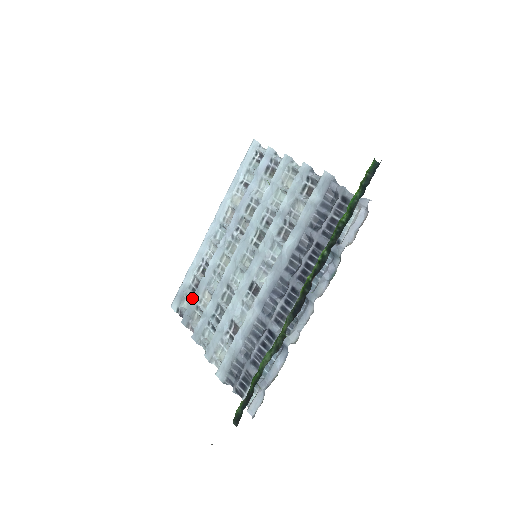
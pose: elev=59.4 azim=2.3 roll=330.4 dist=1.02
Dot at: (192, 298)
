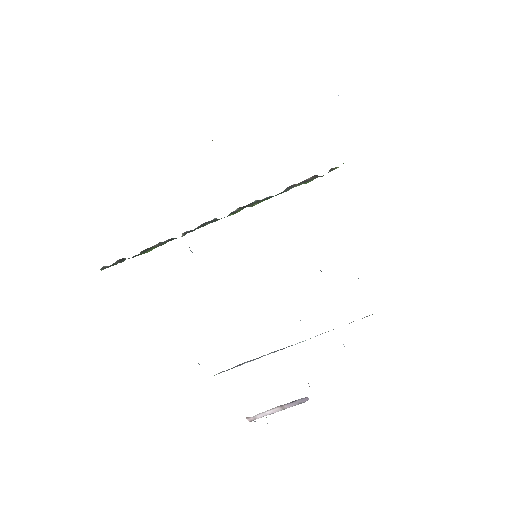
Dot at: occluded
